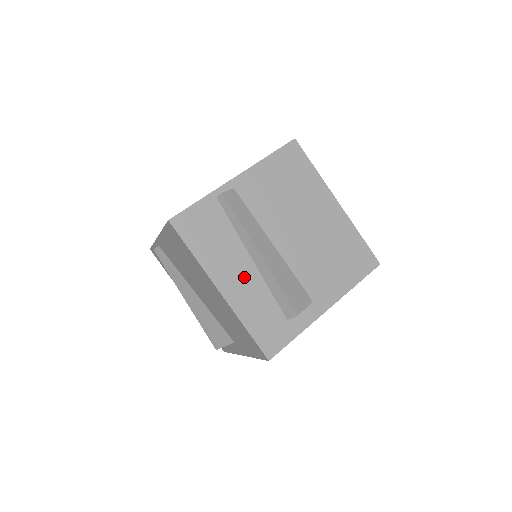
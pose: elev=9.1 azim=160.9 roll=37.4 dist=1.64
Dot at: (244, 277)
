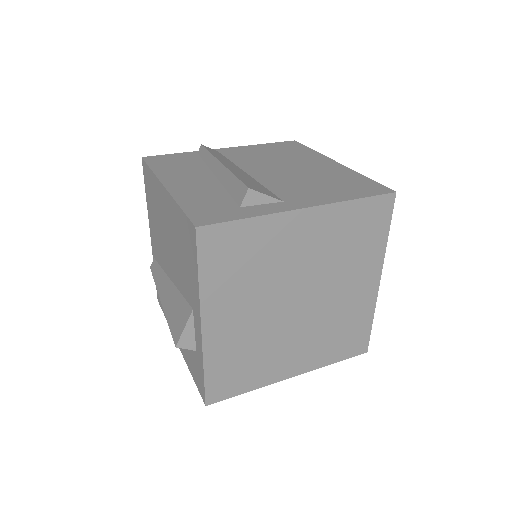
Dot at: (199, 182)
